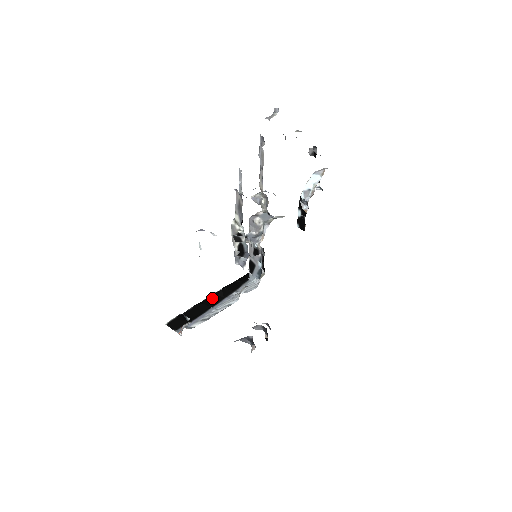
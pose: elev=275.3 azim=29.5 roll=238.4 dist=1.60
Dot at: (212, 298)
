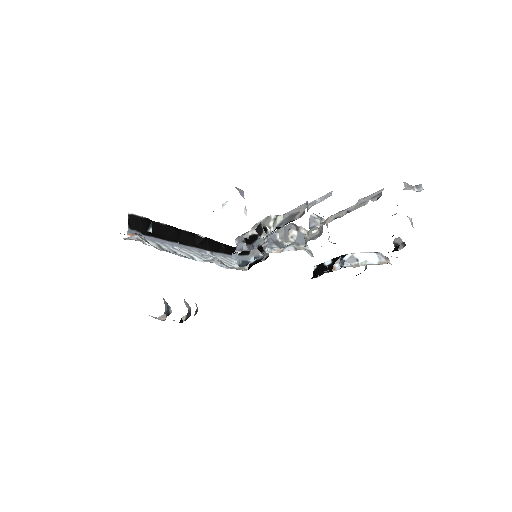
Dot at: (188, 236)
